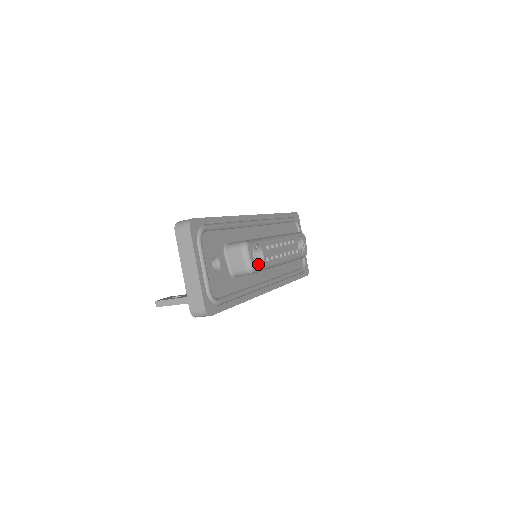
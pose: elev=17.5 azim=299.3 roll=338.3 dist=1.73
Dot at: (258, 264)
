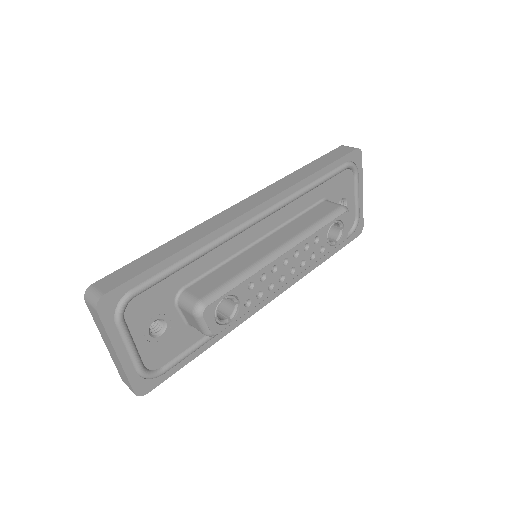
Dot at: (225, 322)
